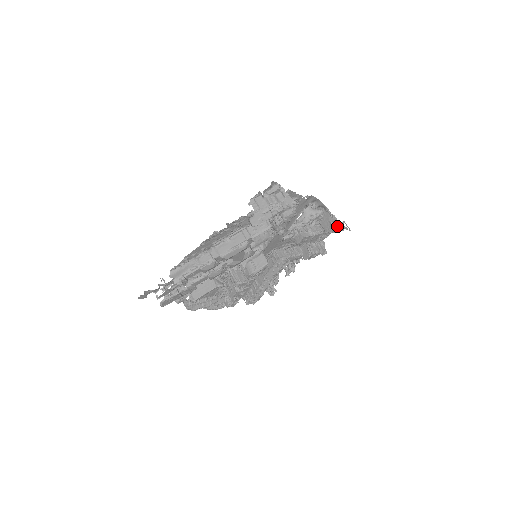
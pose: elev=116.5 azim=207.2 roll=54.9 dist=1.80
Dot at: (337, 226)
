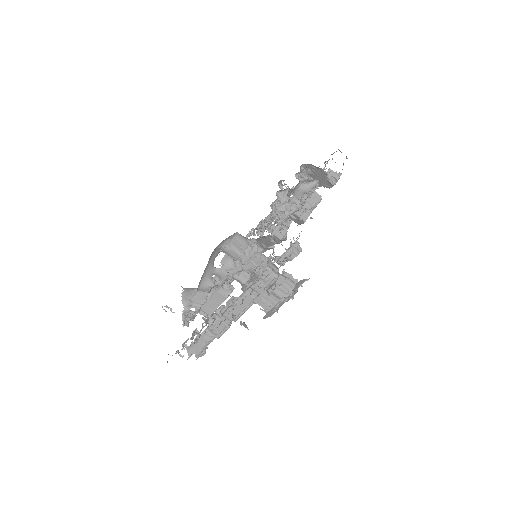
Dot at: (337, 181)
